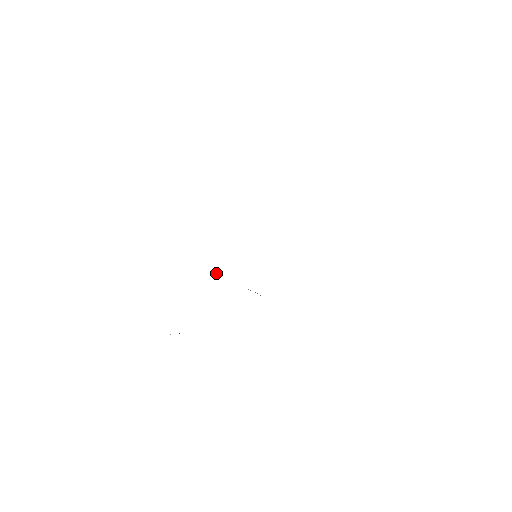
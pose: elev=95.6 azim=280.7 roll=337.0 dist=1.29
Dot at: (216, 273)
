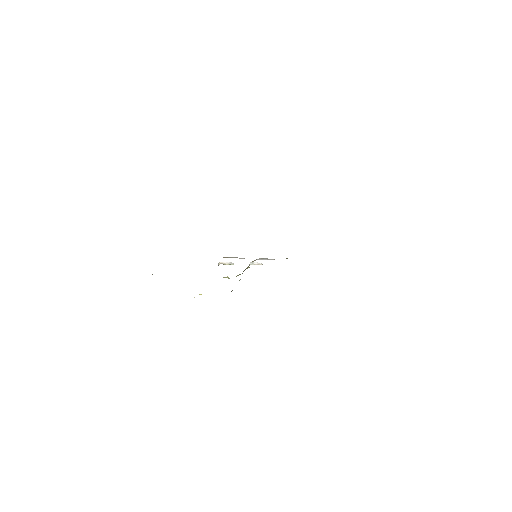
Dot at: (224, 264)
